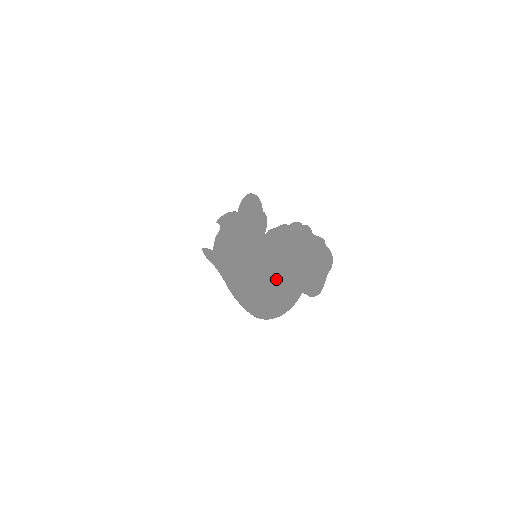
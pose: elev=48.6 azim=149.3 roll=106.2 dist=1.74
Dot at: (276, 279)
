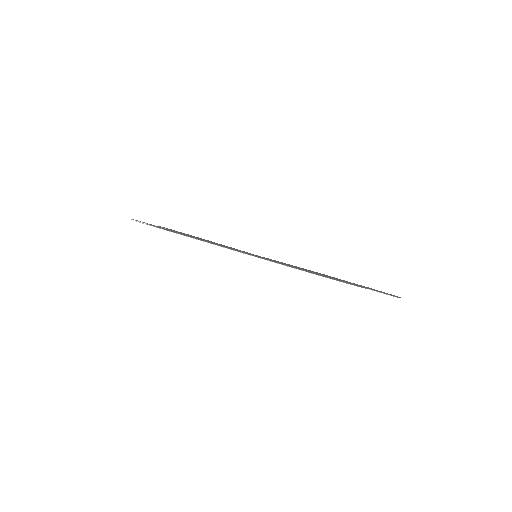
Dot at: occluded
